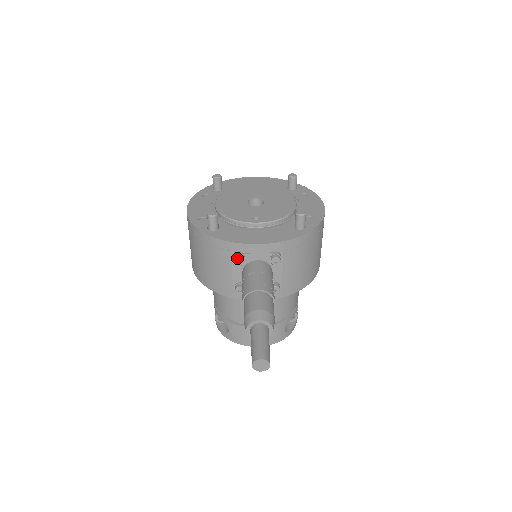
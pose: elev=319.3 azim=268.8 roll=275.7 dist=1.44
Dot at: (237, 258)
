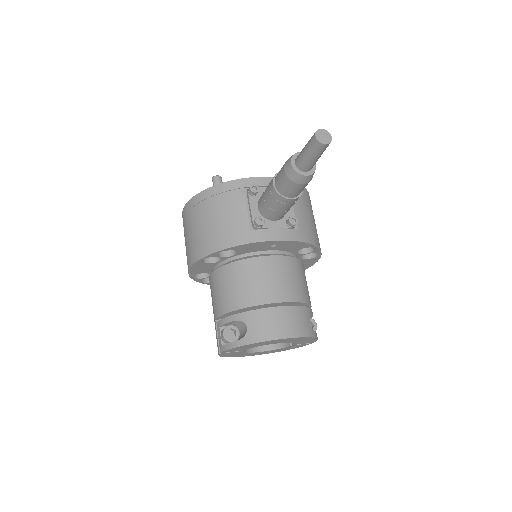
Dot at: (252, 184)
